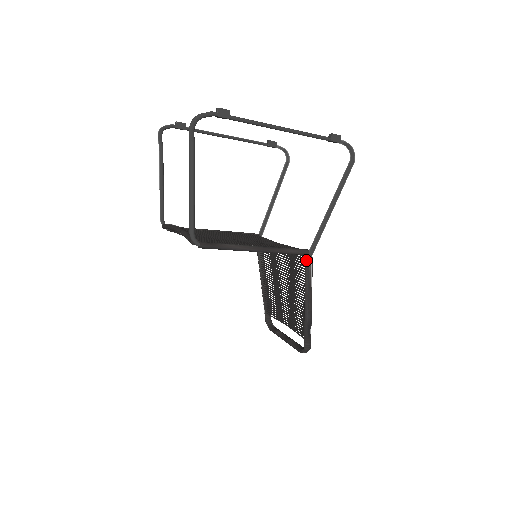
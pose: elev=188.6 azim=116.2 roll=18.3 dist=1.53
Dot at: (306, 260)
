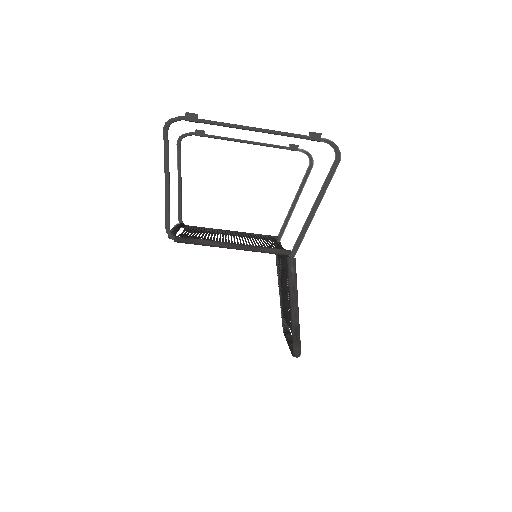
Dot at: (288, 261)
